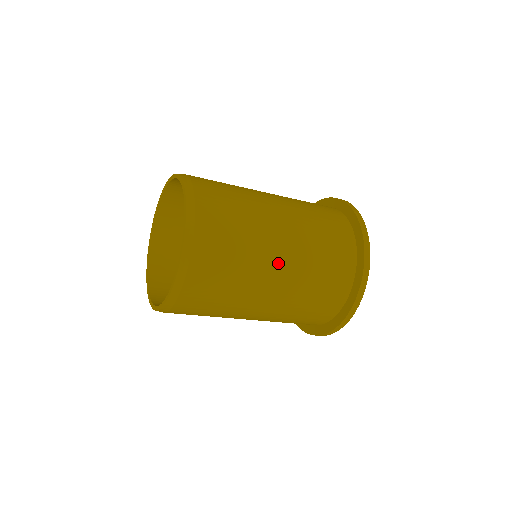
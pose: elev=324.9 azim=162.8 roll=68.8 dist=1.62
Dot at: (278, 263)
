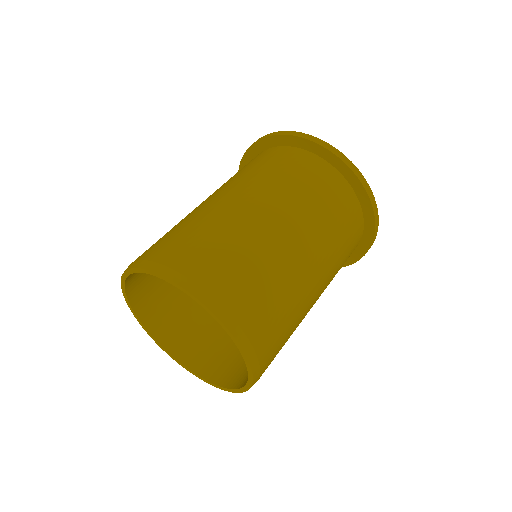
Dot at: (301, 249)
